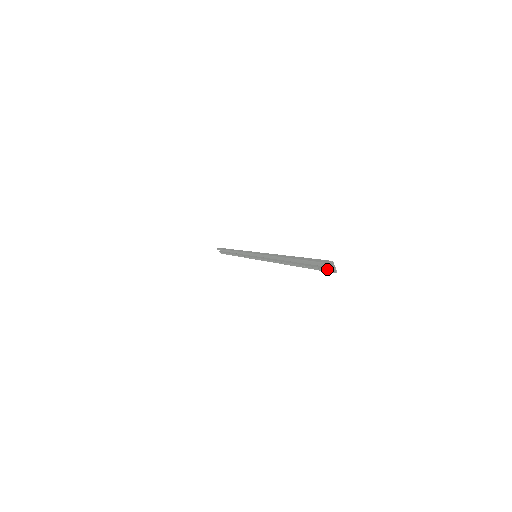
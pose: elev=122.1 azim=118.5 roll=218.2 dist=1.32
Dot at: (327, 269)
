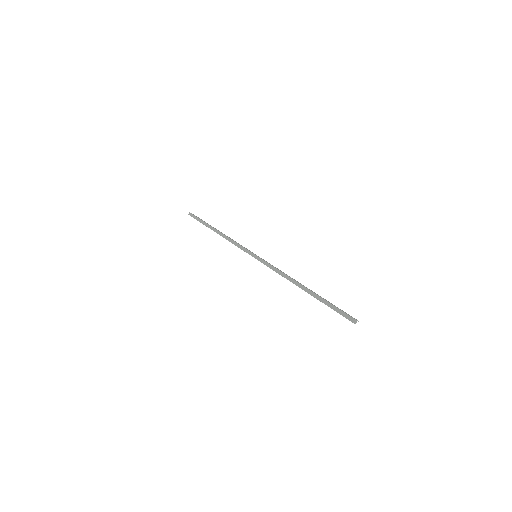
Dot at: (352, 322)
